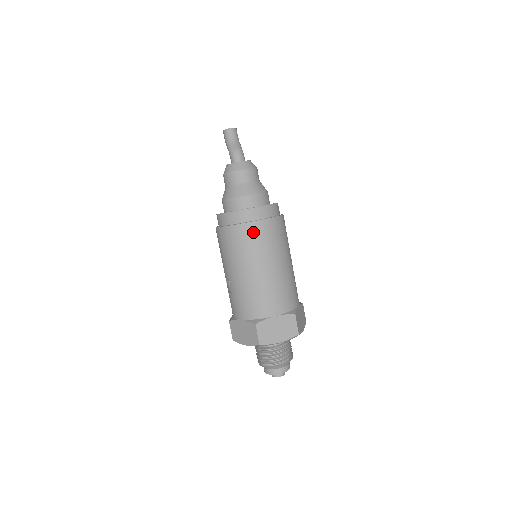
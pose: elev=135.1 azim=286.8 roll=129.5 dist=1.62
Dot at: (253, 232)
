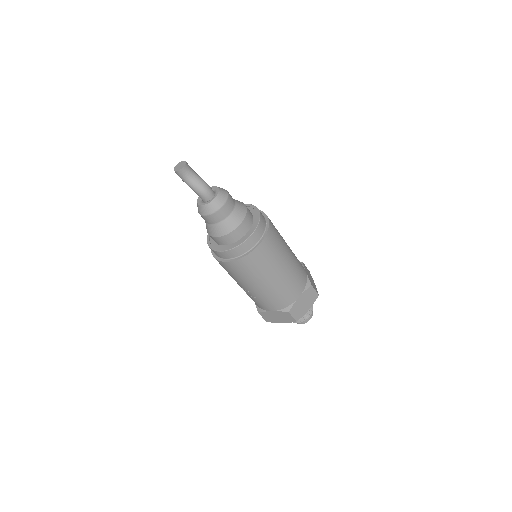
Dot at: (259, 255)
